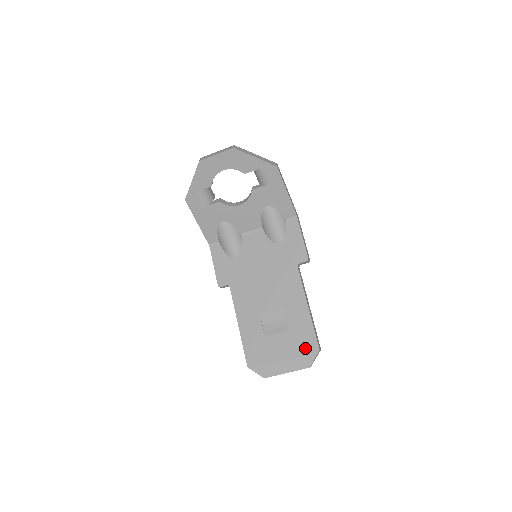
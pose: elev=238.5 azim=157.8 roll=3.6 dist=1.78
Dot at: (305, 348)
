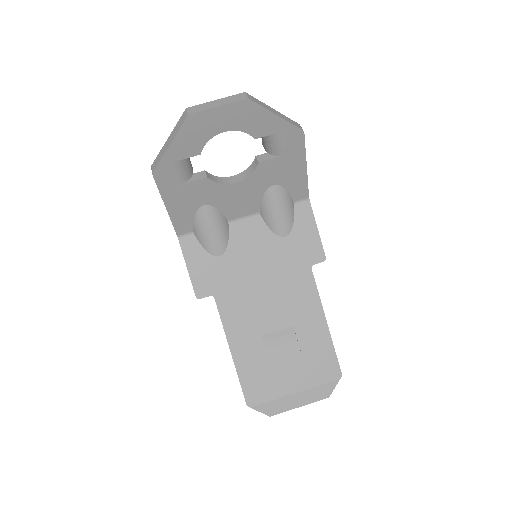
Dot at: (324, 375)
